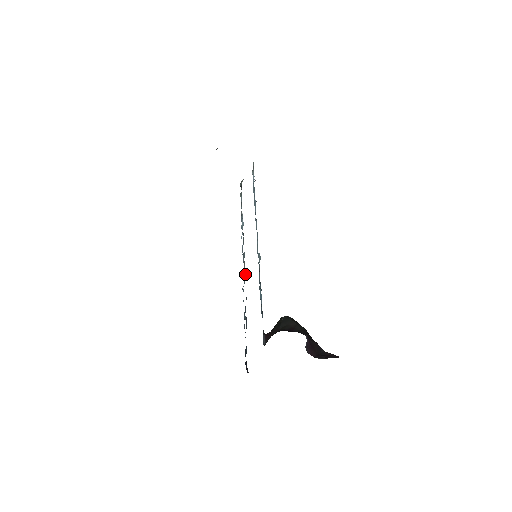
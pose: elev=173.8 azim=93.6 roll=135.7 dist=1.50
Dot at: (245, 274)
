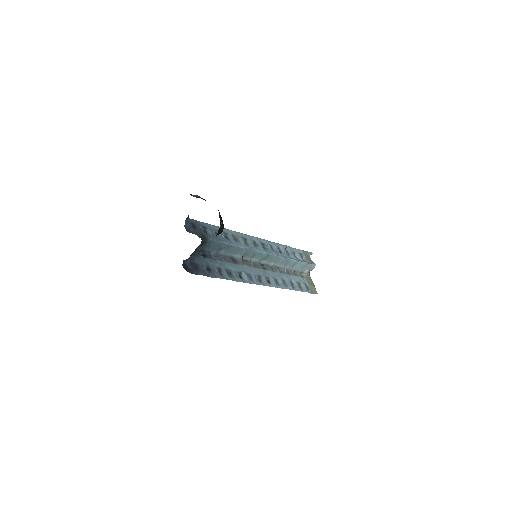
Dot at: (240, 262)
